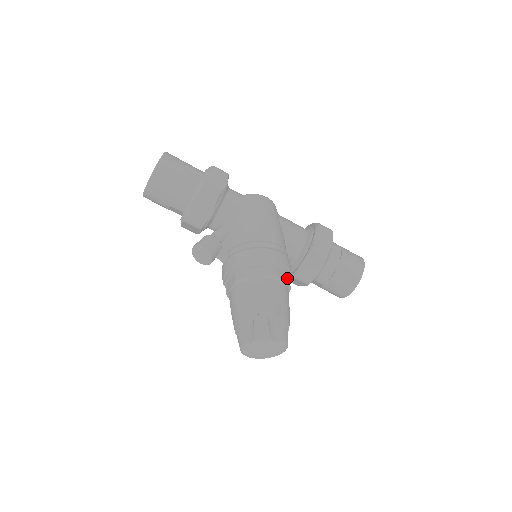
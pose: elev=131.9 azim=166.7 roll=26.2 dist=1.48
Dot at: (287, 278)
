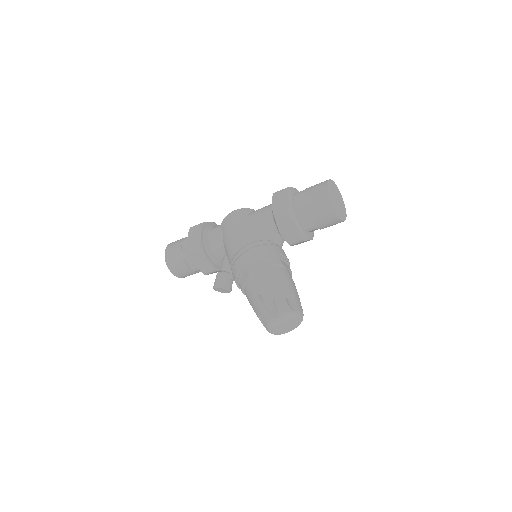
Dot at: (269, 261)
